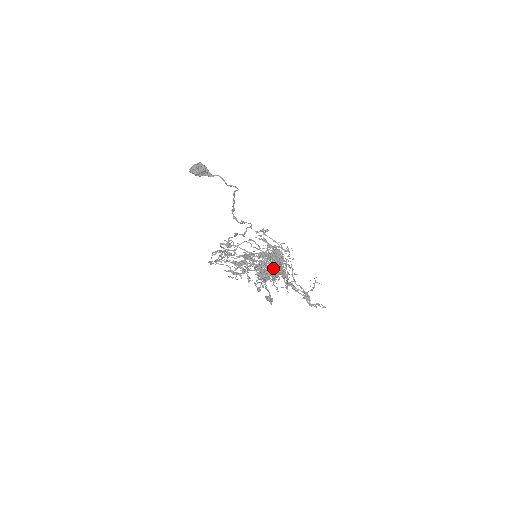
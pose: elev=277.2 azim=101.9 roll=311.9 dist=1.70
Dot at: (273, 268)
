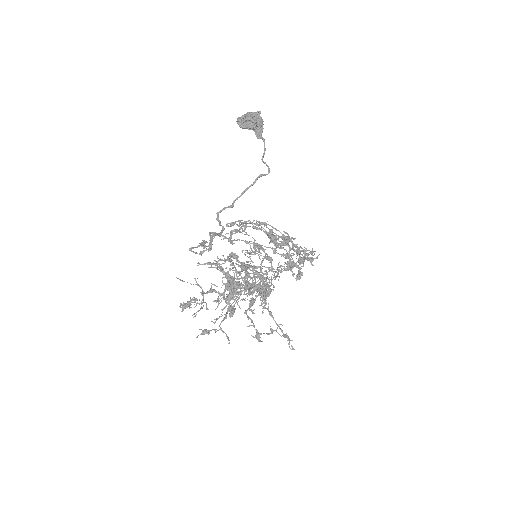
Dot at: occluded
